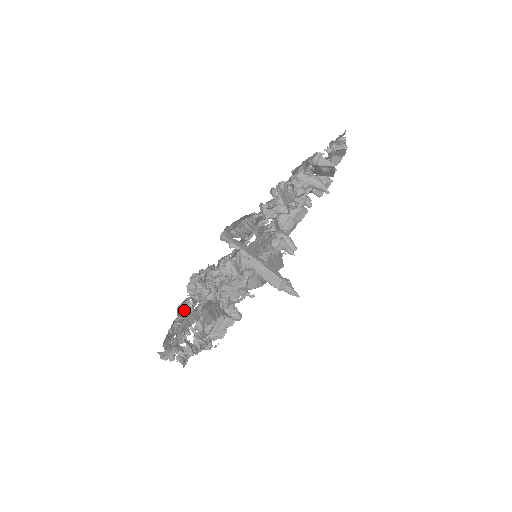
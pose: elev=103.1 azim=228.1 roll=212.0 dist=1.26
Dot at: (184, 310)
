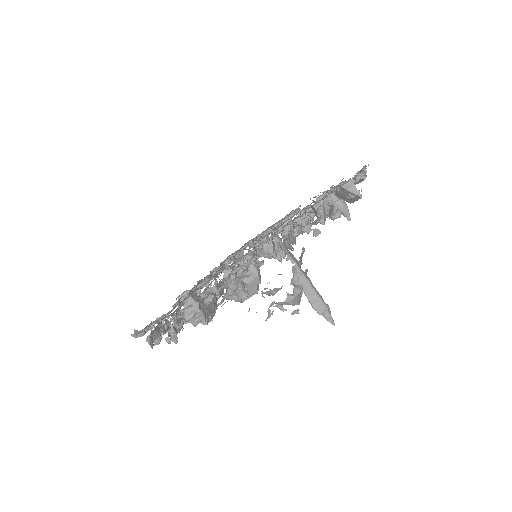
Dot at: (202, 302)
